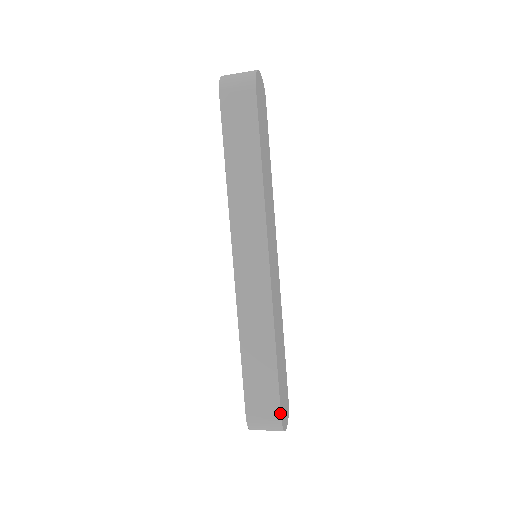
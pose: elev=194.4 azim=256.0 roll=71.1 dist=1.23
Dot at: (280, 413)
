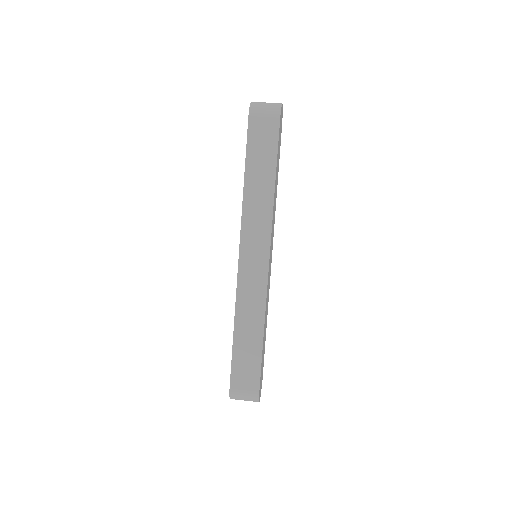
Dot at: (259, 387)
